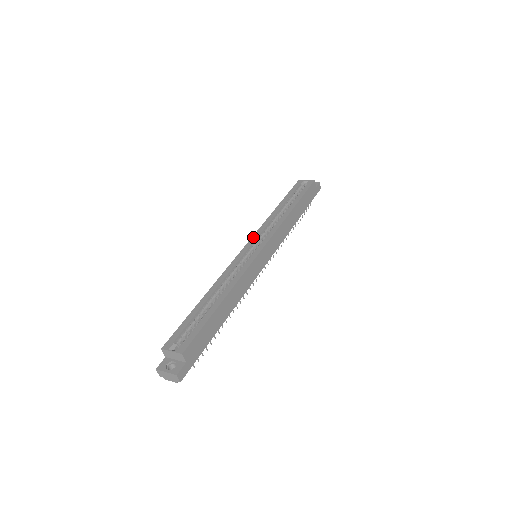
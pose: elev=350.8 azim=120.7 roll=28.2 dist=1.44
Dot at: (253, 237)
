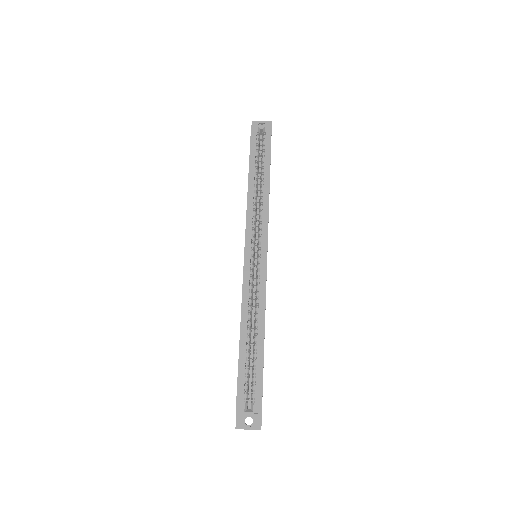
Dot at: (247, 235)
